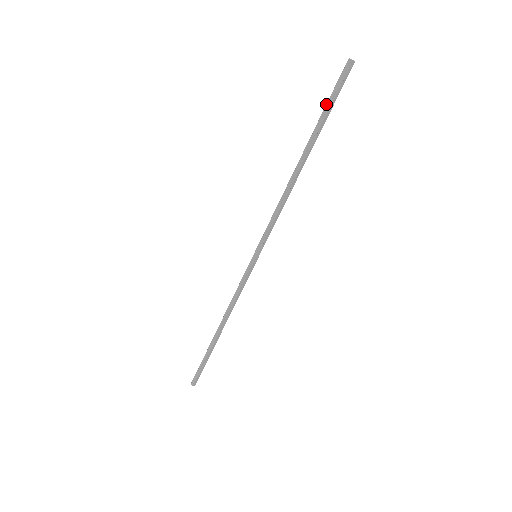
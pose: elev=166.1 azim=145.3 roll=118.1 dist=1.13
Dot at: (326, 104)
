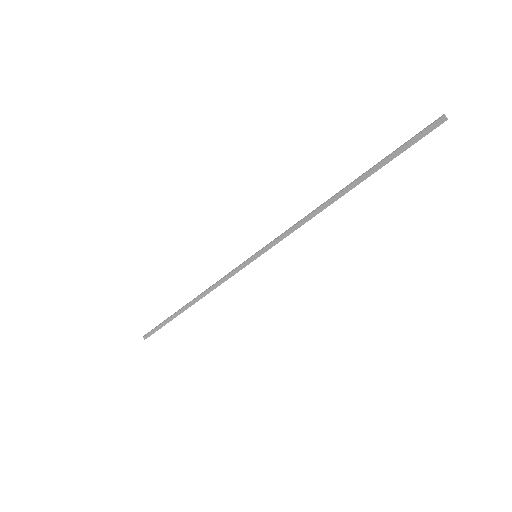
Dot at: (397, 149)
